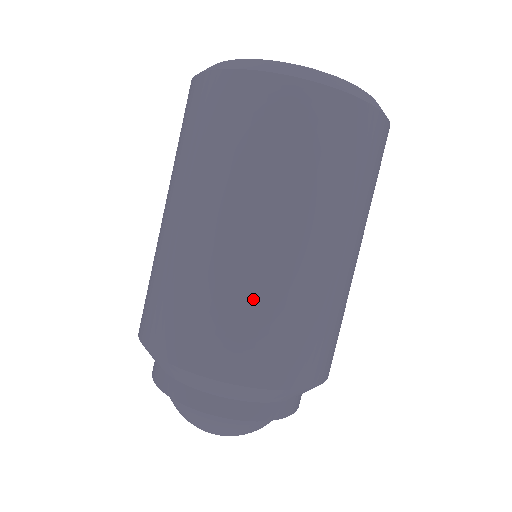
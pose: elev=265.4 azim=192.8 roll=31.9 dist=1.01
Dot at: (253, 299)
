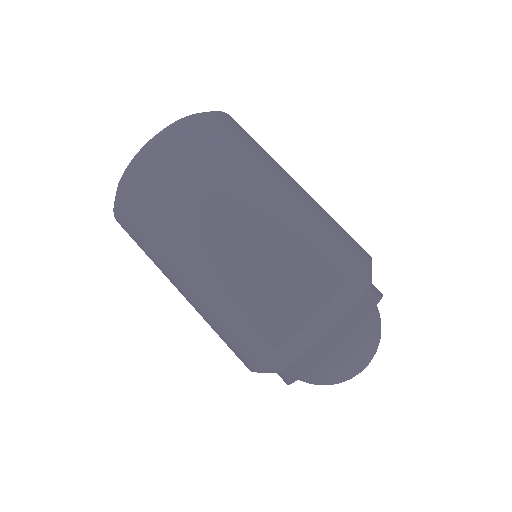
Dot at: (241, 286)
